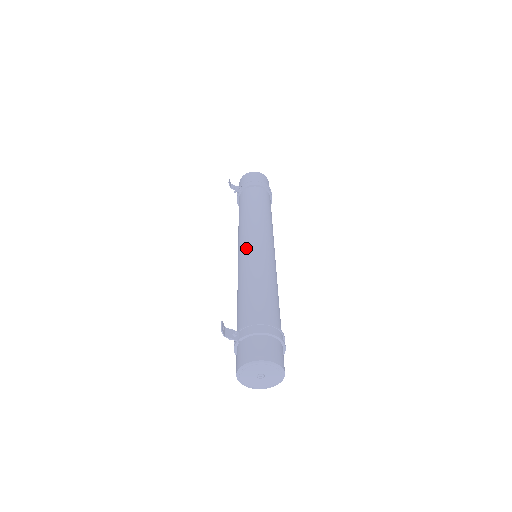
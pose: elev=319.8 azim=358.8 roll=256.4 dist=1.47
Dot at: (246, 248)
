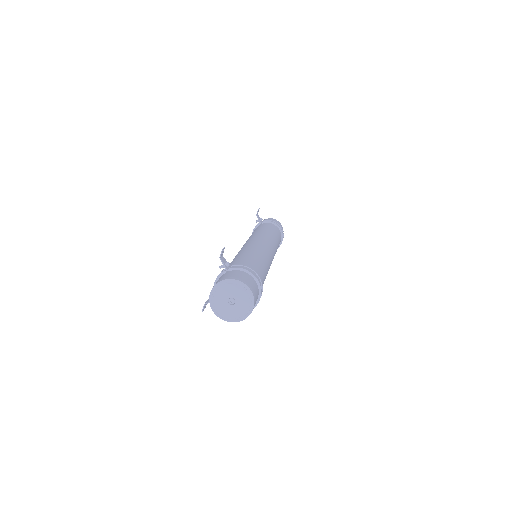
Dot at: (255, 241)
